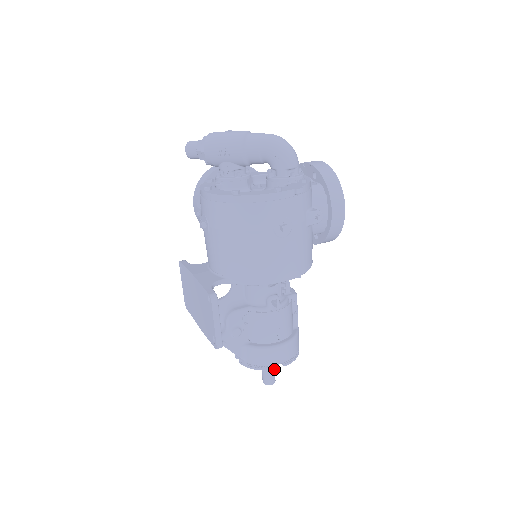
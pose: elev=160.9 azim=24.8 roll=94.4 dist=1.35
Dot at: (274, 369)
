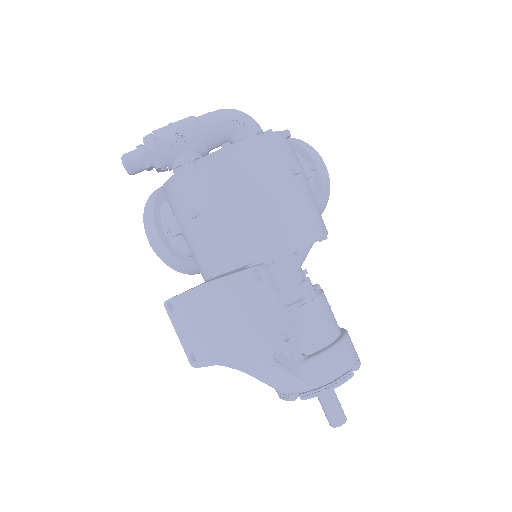
Dot at: (350, 377)
